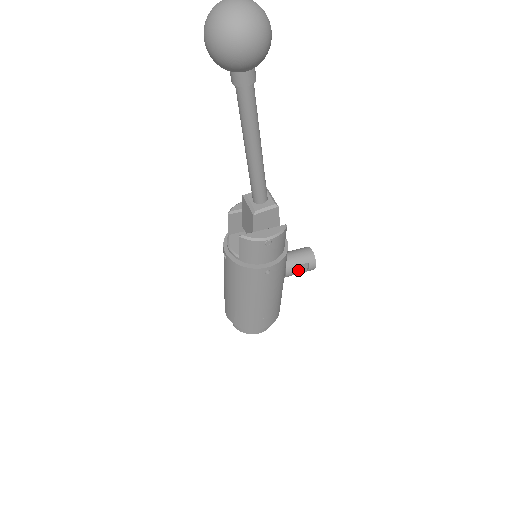
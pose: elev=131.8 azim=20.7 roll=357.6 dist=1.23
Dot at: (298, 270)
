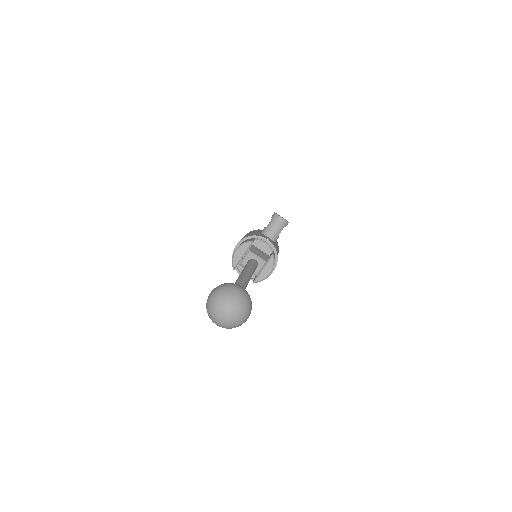
Dot at: occluded
